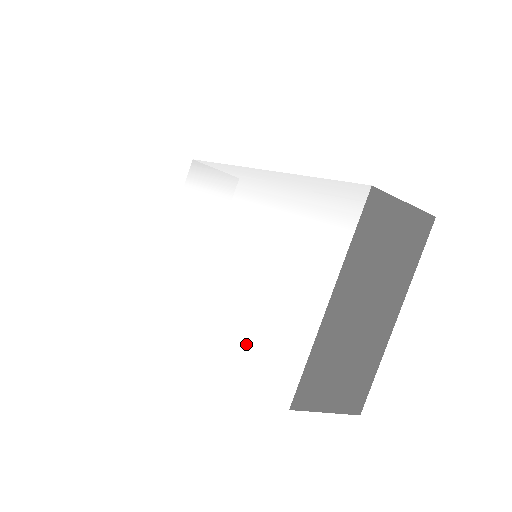
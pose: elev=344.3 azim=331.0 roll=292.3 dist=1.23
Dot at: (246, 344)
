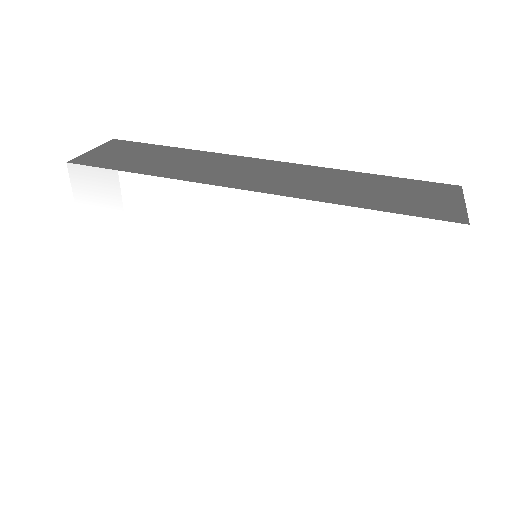
Dot at: (335, 355)
